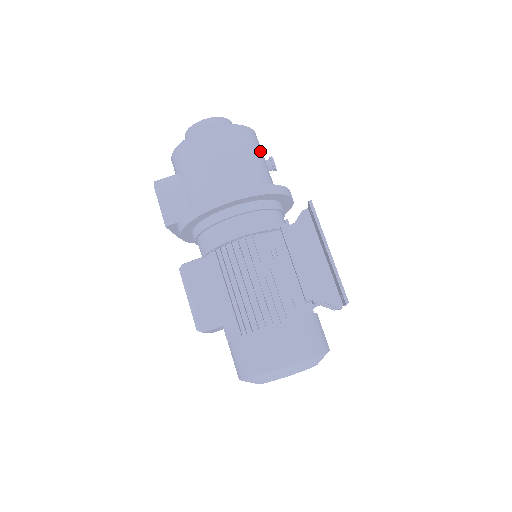
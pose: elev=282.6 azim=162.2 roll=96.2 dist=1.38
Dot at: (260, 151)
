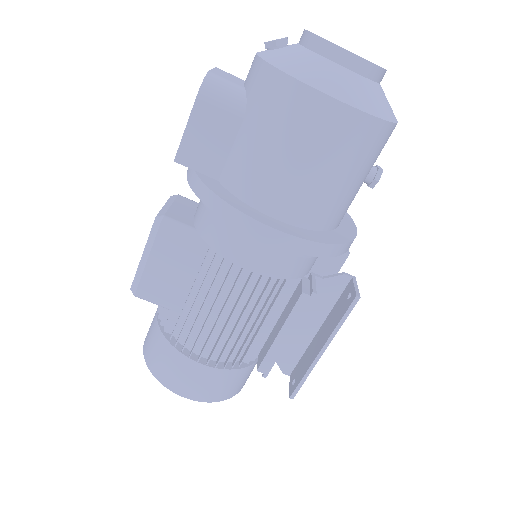
Dot at: (375, 161)
